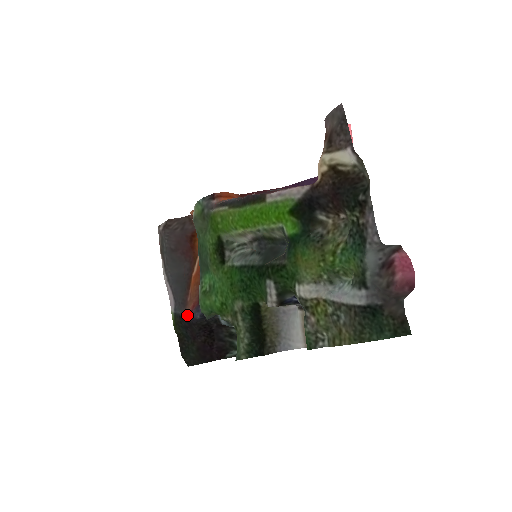
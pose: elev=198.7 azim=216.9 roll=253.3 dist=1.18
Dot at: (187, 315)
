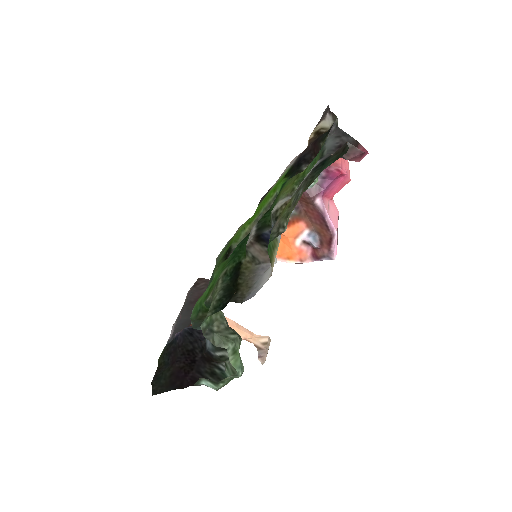
Dot at: (176, 334)
